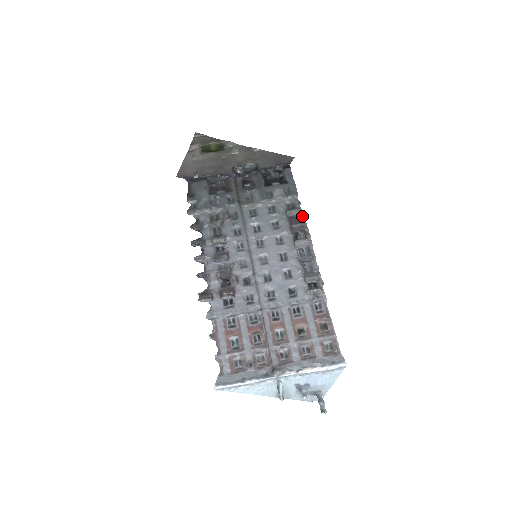
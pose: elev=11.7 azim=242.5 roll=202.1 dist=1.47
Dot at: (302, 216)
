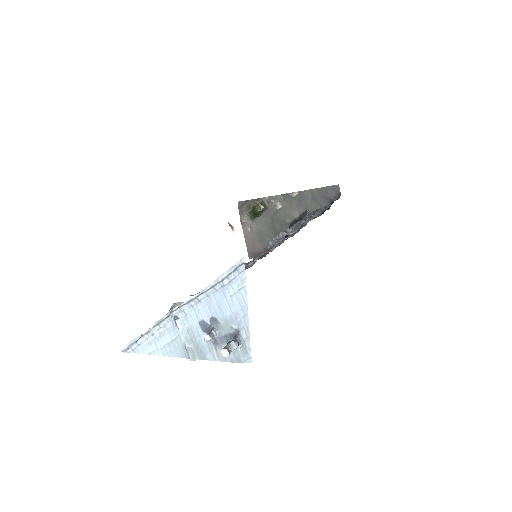
Dot at: occluded
